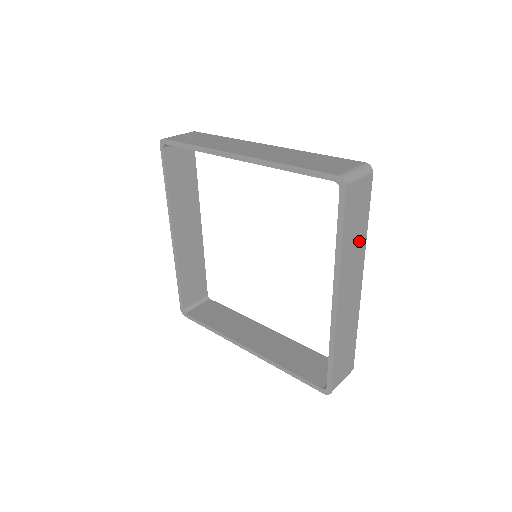
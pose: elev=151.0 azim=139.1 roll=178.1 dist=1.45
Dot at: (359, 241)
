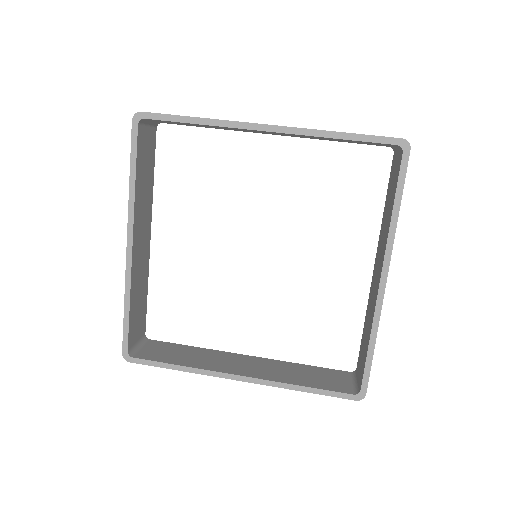
Dot at: occluded
